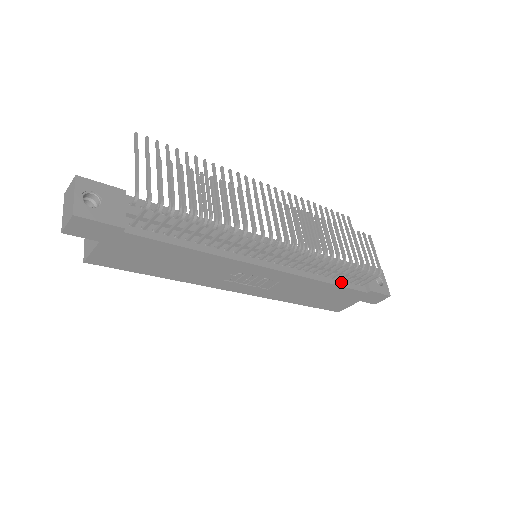
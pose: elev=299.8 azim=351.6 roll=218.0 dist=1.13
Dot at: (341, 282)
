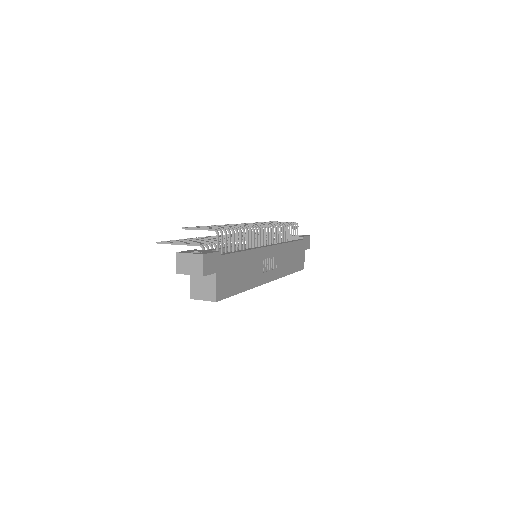
Dot at: occluded
